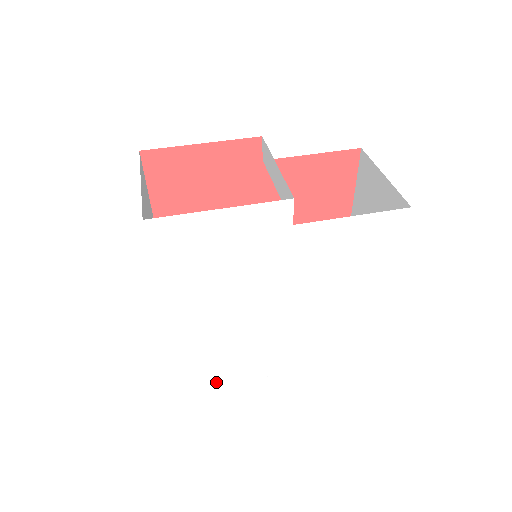
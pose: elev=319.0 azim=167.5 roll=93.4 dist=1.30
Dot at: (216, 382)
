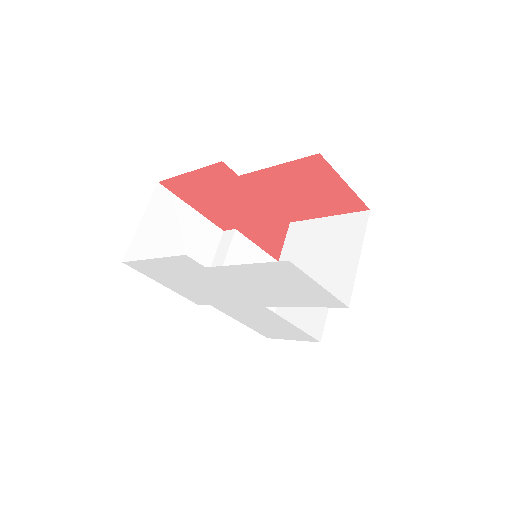
Dot at: (271, 336)
